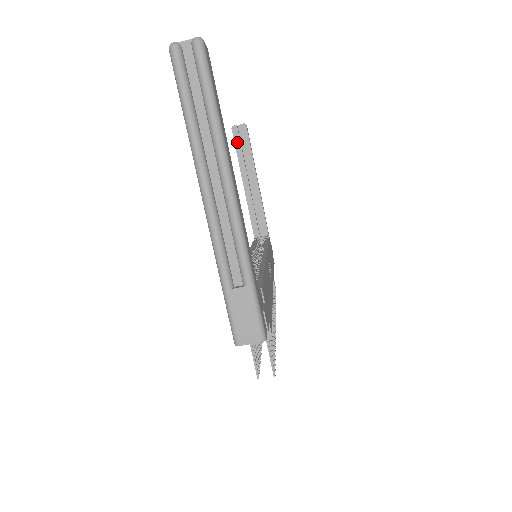
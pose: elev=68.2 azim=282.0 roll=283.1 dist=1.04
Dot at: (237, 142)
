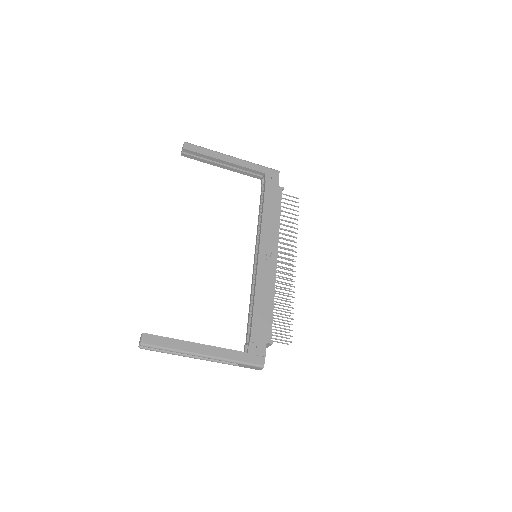
Dot at: (193, 158)
